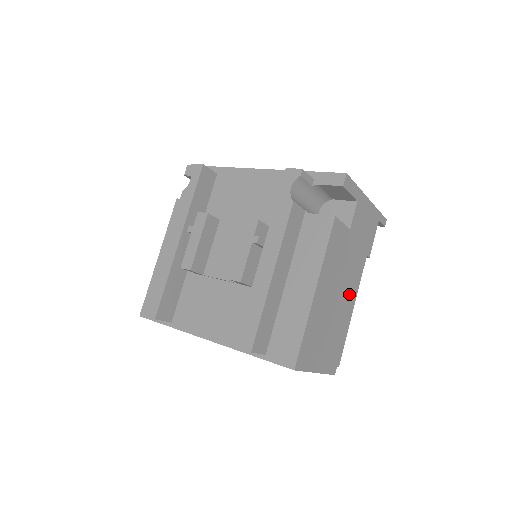
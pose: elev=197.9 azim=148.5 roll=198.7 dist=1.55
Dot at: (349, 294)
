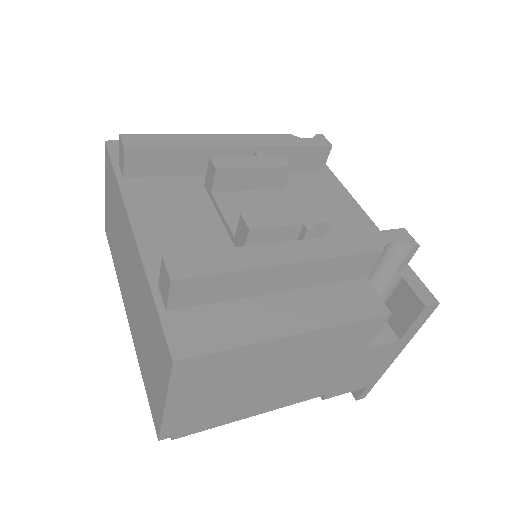
Dot at: (280, 396)
